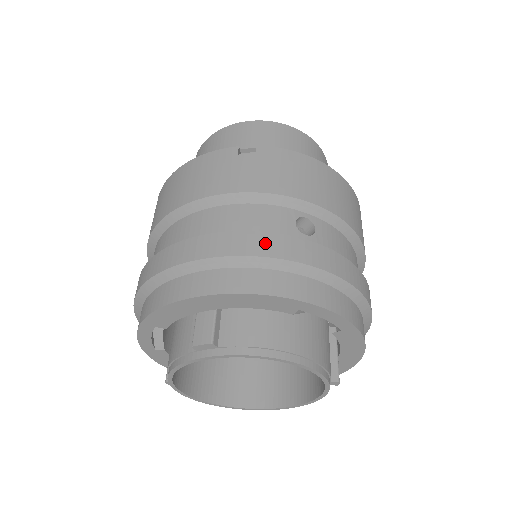
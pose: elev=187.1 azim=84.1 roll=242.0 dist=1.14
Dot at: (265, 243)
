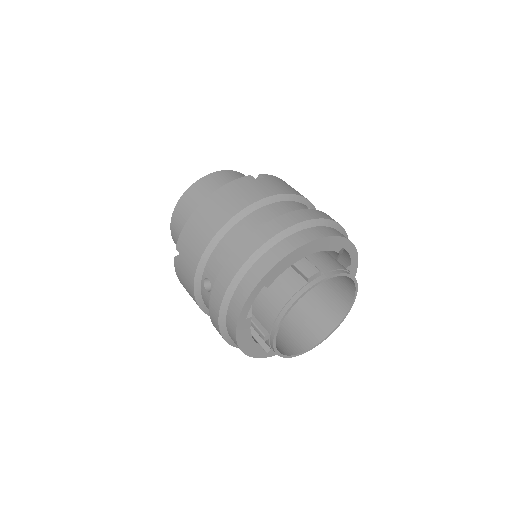
Dot at: (316, 213)
